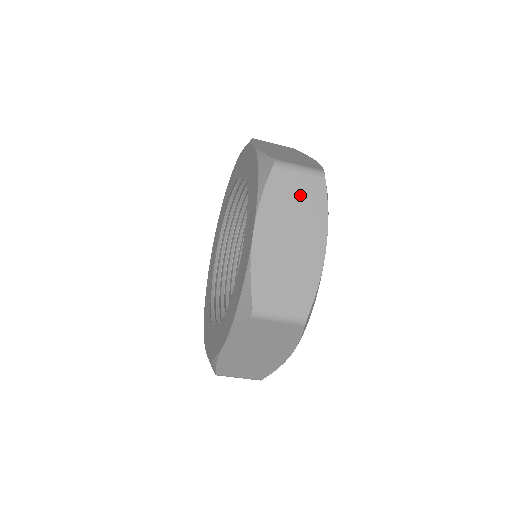
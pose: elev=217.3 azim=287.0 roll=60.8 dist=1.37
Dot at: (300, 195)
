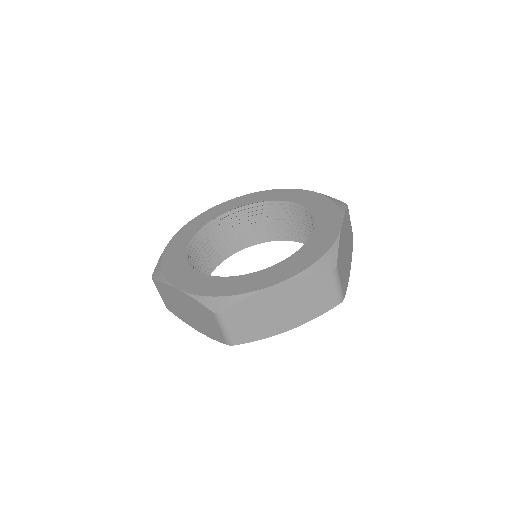
Dot at: (350, 233)
